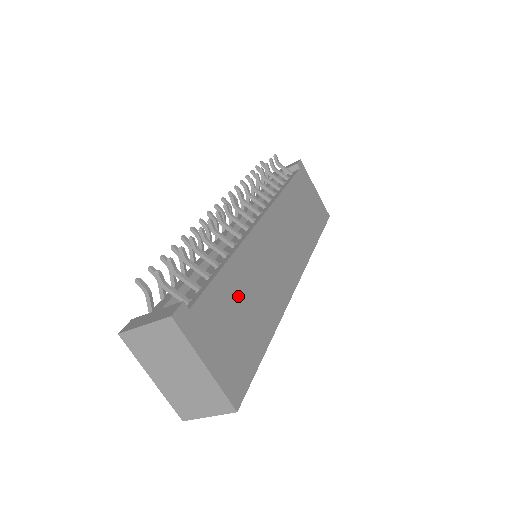
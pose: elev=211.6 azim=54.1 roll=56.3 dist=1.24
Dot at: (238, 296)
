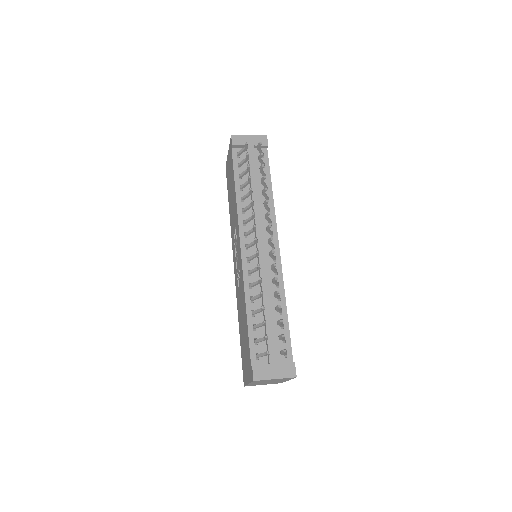
Dot at: occluded
